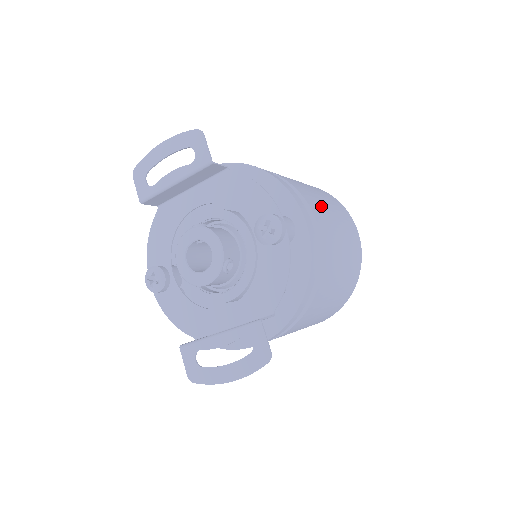
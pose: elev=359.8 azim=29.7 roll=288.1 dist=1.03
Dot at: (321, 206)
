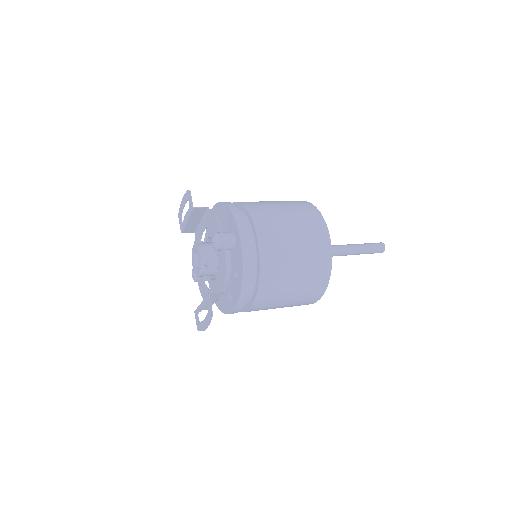
Dot at: (274, 220)
